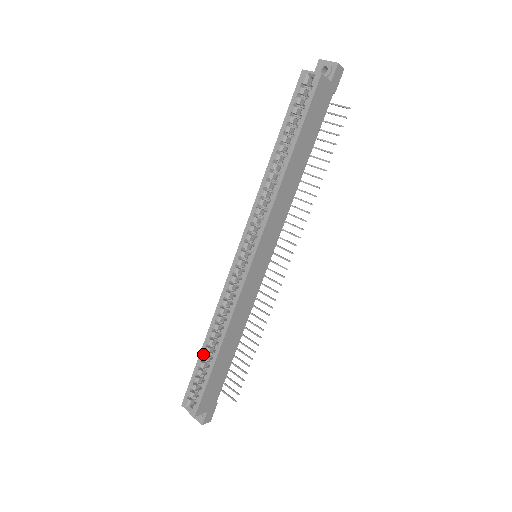
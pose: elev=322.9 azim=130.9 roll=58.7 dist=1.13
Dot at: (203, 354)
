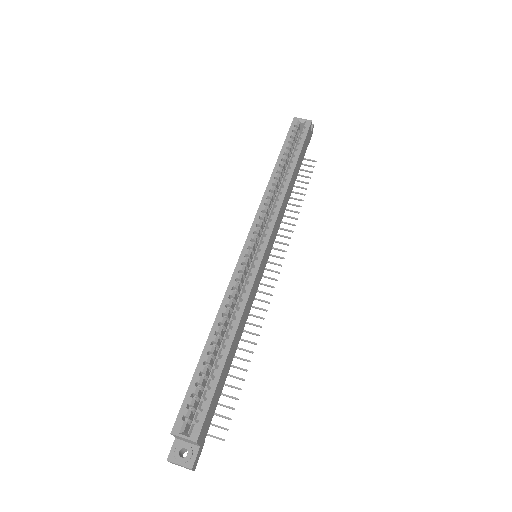
Dot at: (206, 354)
